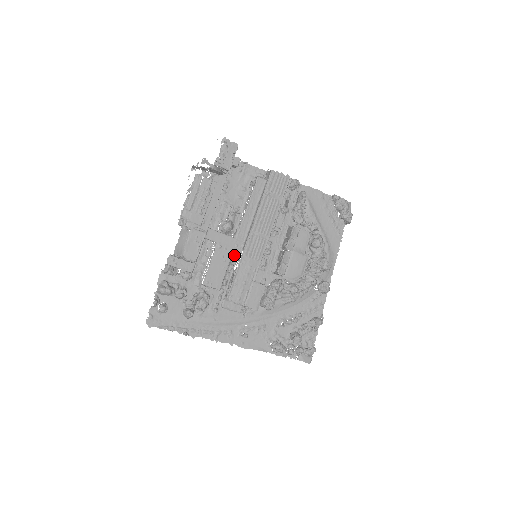
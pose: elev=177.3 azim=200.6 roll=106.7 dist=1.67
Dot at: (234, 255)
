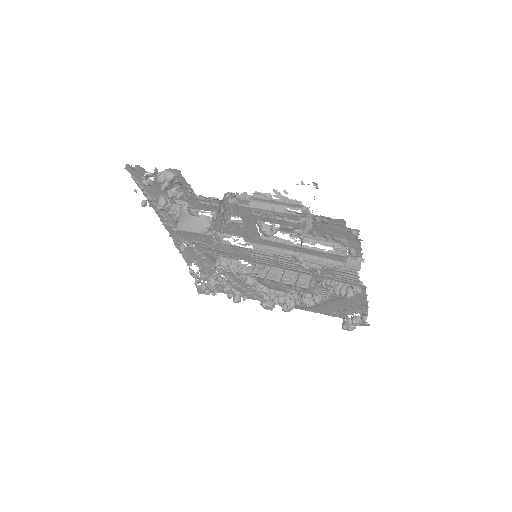
Dot at: occluded
